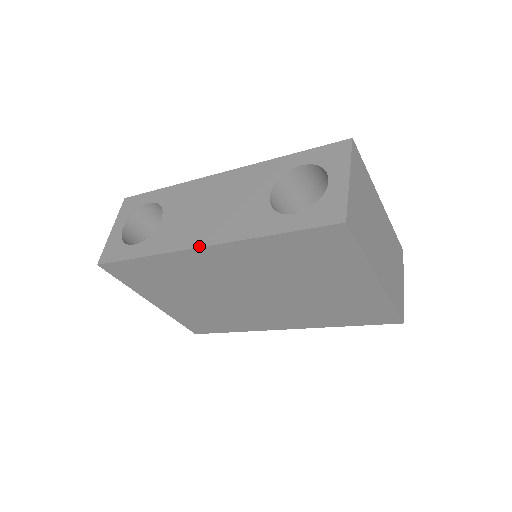
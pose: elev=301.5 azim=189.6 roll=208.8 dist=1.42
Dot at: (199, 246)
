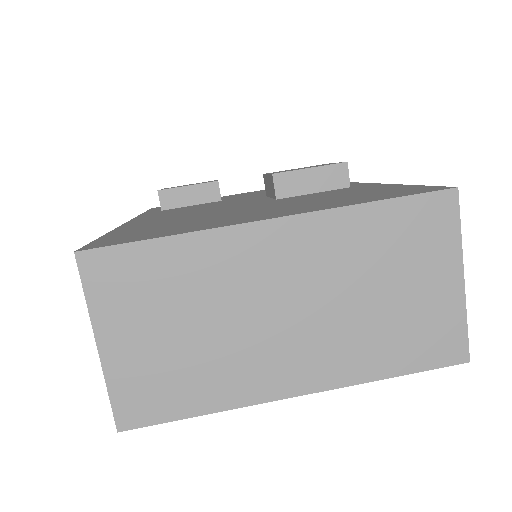
Dot at: occluded
